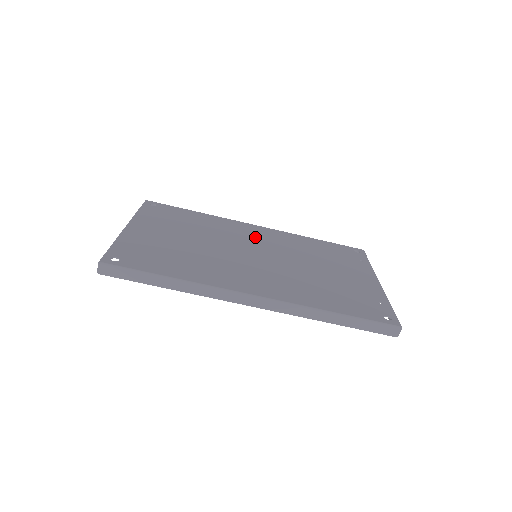
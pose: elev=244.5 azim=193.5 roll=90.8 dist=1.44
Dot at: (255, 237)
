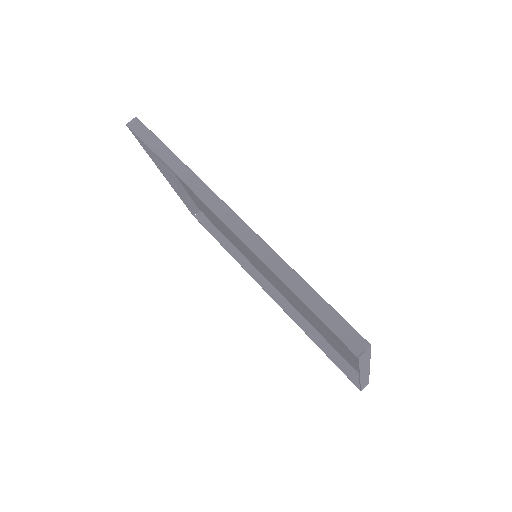
Dot at: occluded
